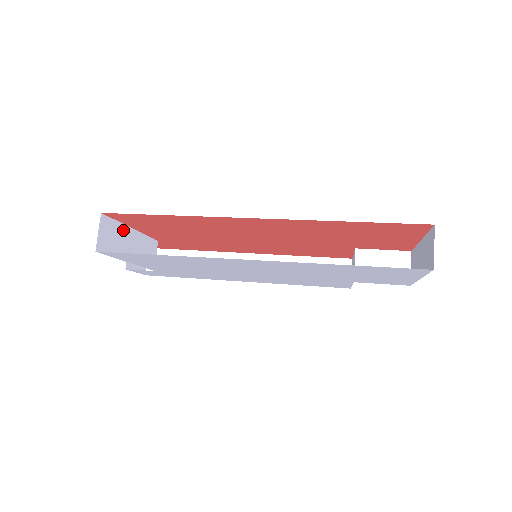
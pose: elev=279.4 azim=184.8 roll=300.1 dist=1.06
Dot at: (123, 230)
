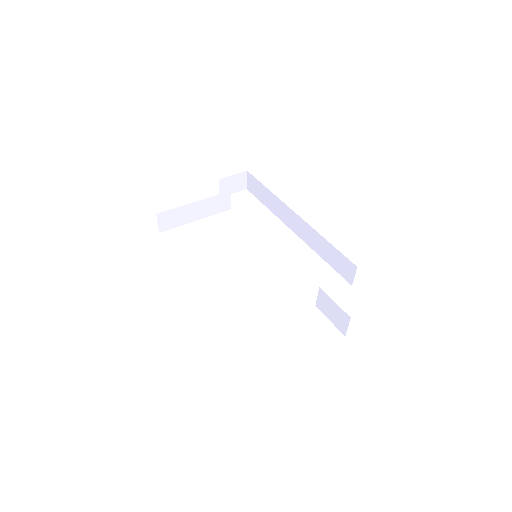
Dot at: (184, 209)
